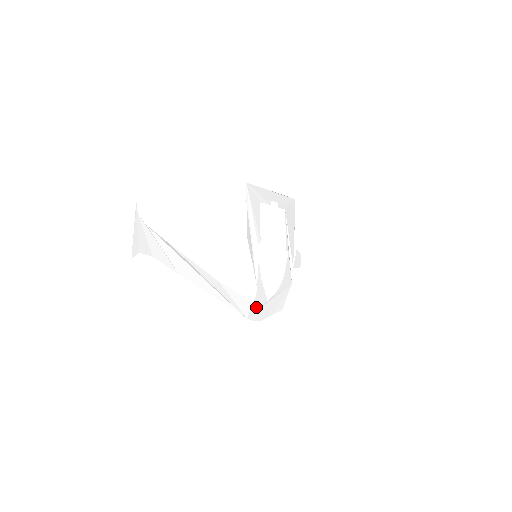
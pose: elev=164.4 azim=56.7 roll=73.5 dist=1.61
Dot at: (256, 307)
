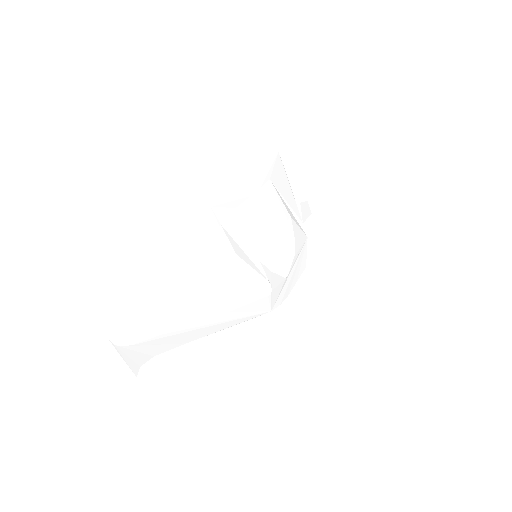
Dot at: (276, 294)
